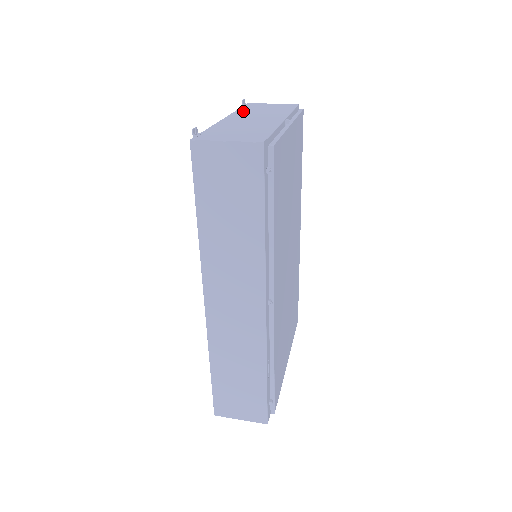
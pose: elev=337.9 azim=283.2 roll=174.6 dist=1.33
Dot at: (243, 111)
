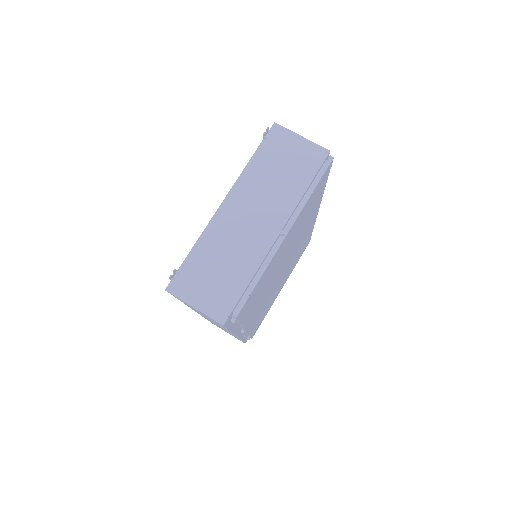
Dot at: (253, 173)
